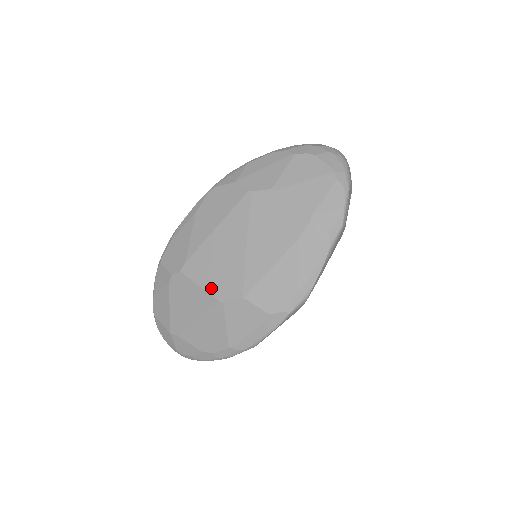
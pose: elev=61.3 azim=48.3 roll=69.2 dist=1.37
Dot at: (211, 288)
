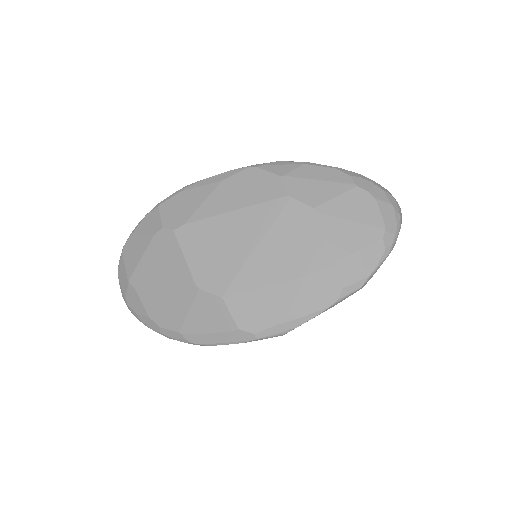
Dot at: (195, 267)
